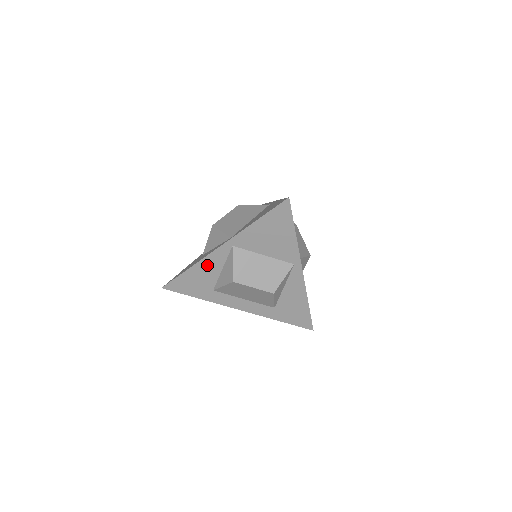
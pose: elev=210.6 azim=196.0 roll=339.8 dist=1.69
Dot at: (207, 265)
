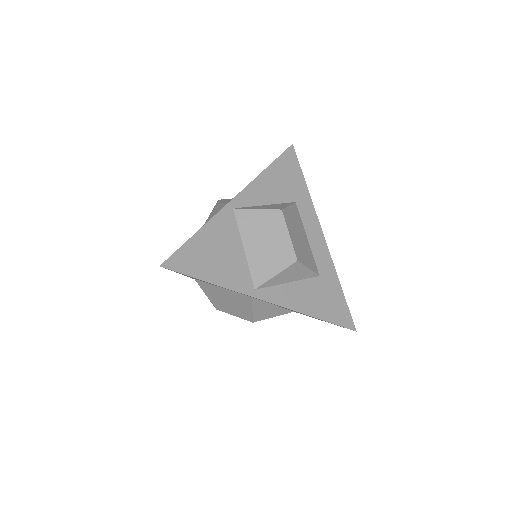
Dot at: occluded
